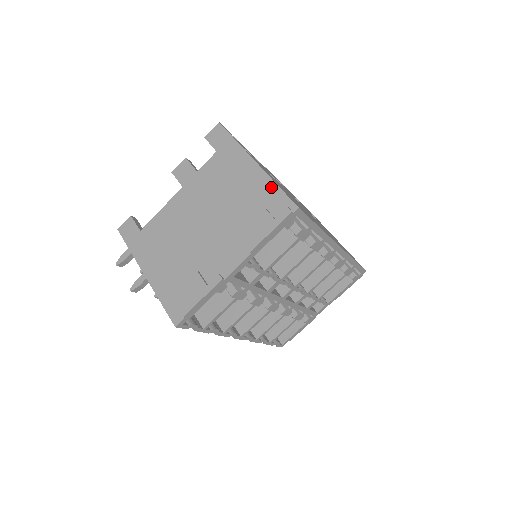
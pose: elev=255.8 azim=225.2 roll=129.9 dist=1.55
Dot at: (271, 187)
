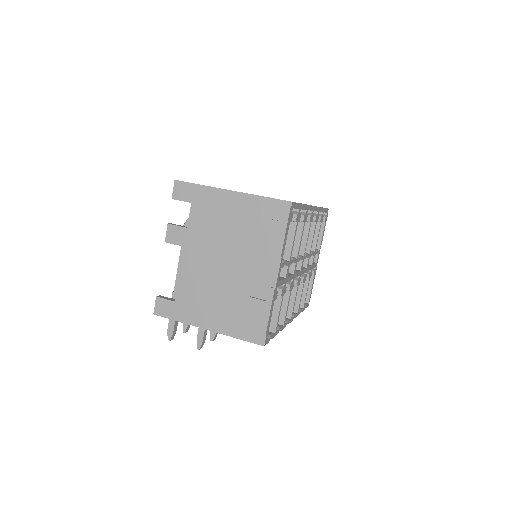
Dot at: (259, 201)
